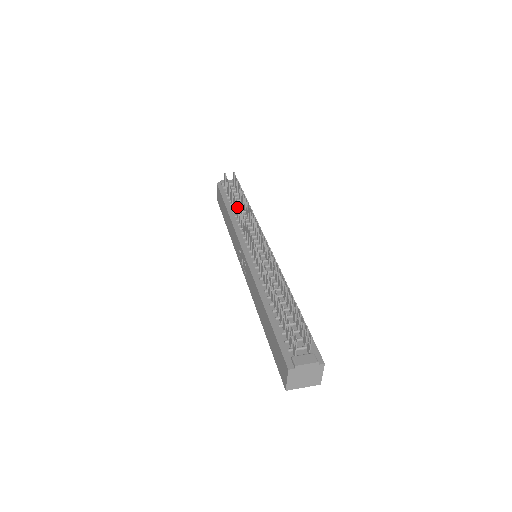
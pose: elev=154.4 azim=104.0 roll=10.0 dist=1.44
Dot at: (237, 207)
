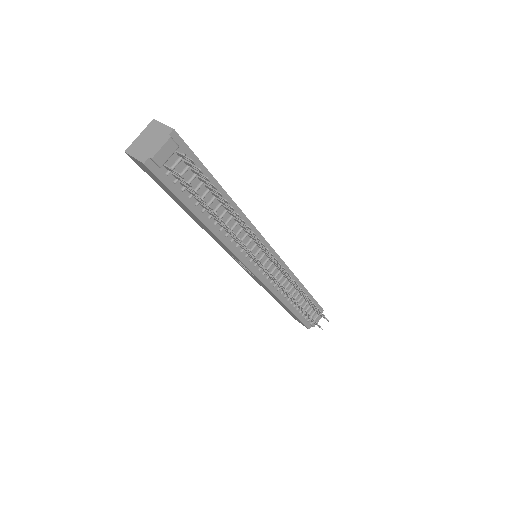
Dot at: occluded
